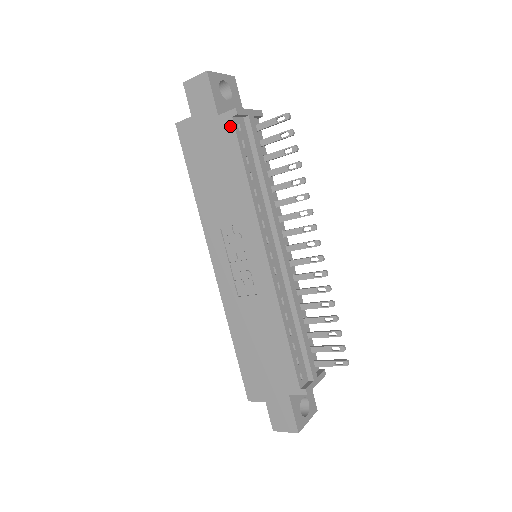
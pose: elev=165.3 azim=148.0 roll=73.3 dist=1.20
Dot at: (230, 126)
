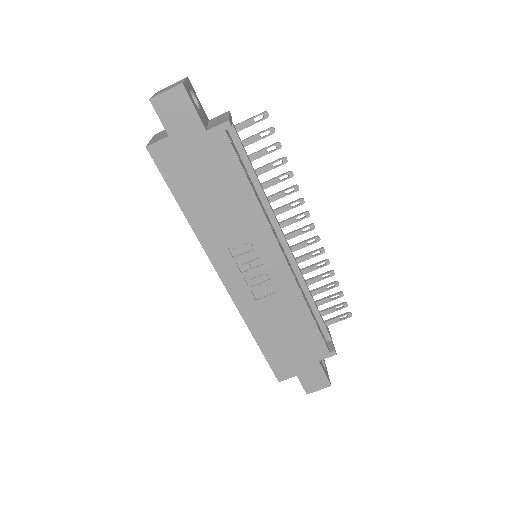
Dot at: (224, 140)
